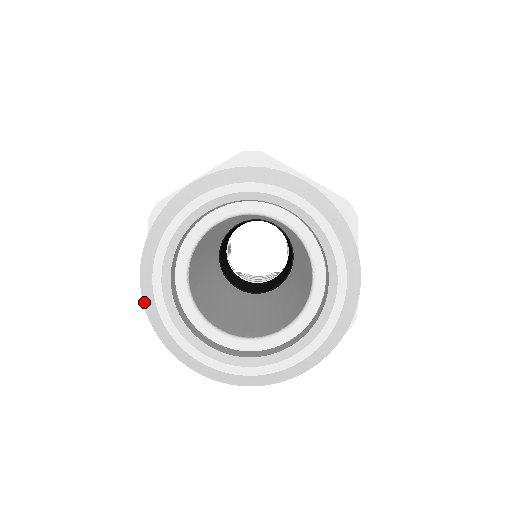
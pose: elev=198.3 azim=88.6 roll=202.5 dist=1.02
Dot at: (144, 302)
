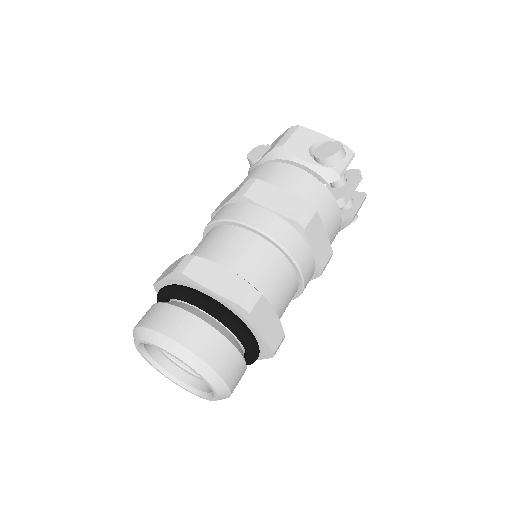
Dot at: occluded
